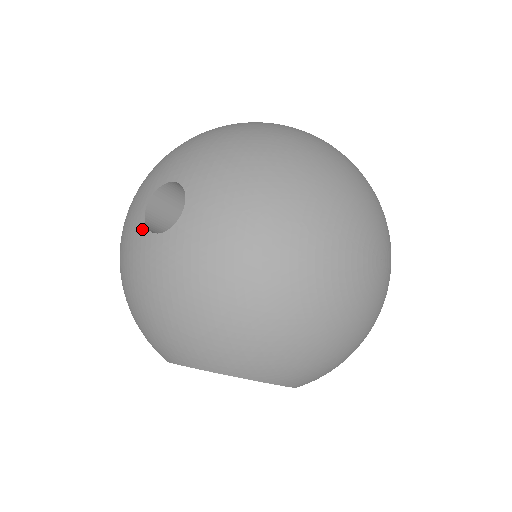
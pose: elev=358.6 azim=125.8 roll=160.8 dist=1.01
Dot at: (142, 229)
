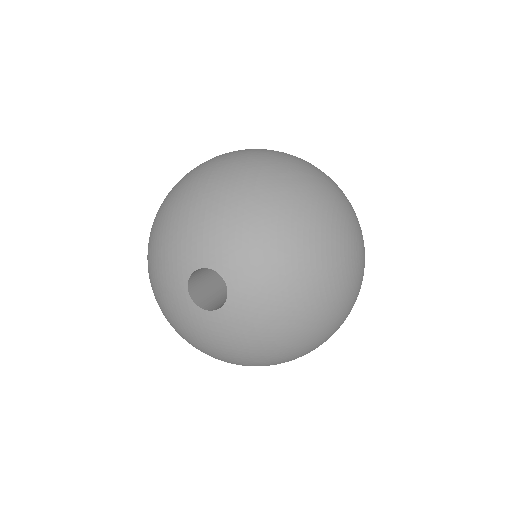
Dot at: (192, 306)
